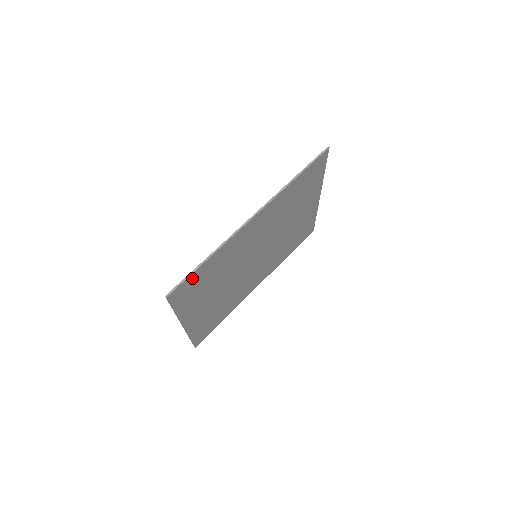
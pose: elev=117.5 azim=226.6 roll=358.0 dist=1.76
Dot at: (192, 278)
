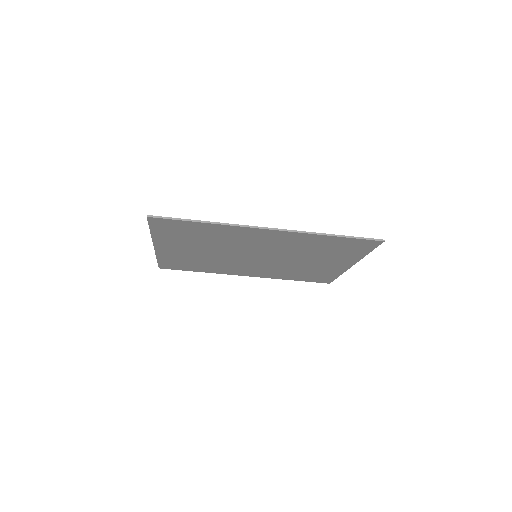
Dot at: (180, 223)
